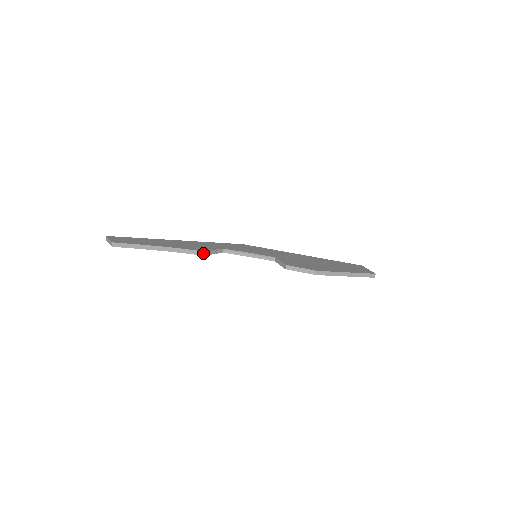
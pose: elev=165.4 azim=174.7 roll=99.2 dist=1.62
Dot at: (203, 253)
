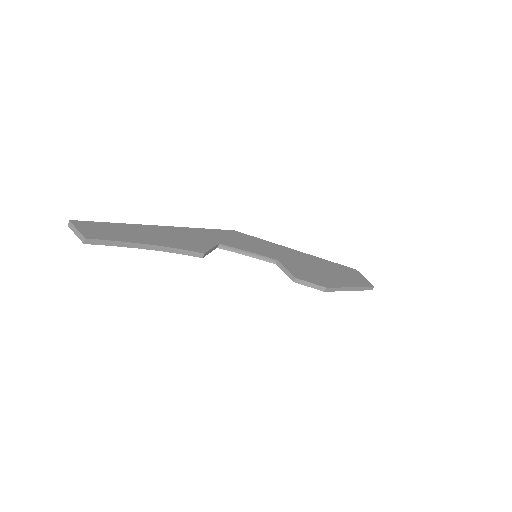
Dot at: (201, 255)
